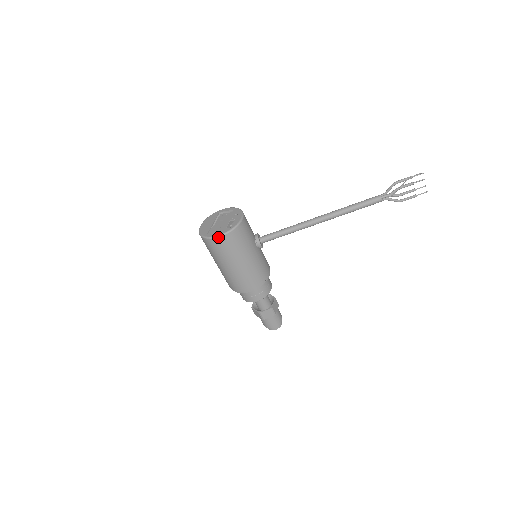
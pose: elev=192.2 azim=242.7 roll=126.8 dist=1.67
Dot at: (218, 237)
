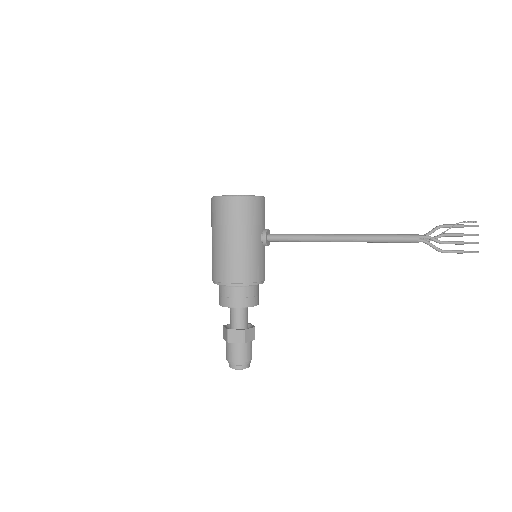
Dot at: (225, 196)
